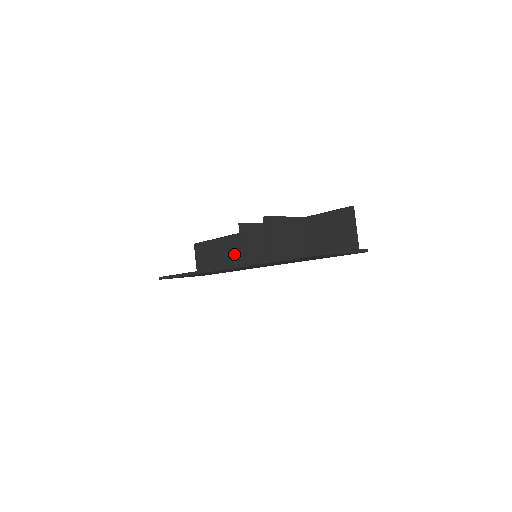
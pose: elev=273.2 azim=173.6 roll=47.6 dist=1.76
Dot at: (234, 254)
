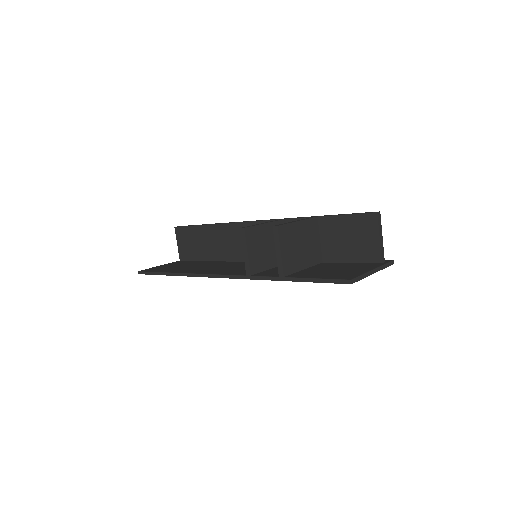
Dot at: (226, 246)
